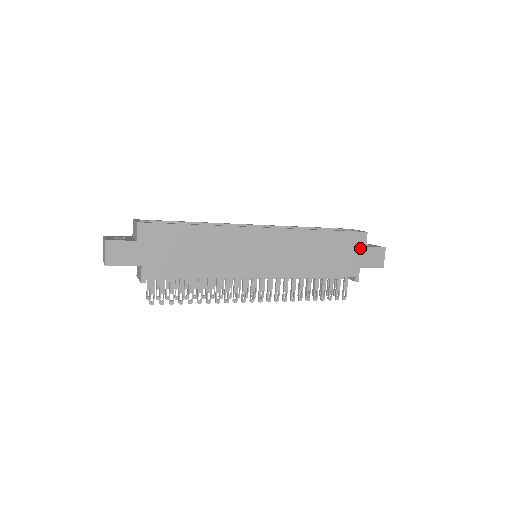
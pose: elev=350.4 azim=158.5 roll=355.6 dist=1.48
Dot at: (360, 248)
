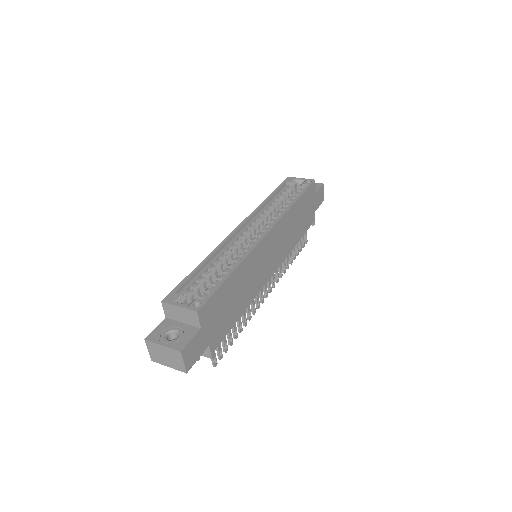
Dot at: (313, 197)
